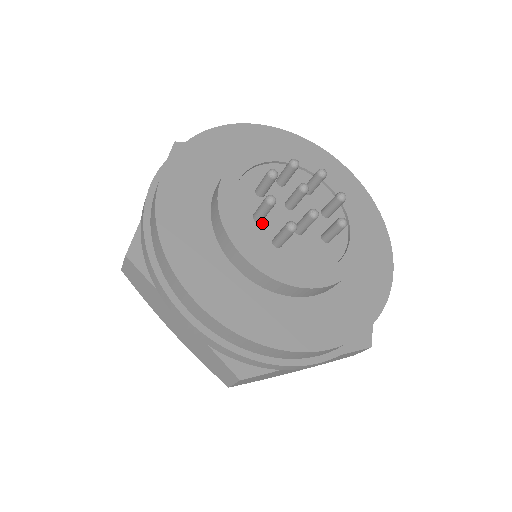
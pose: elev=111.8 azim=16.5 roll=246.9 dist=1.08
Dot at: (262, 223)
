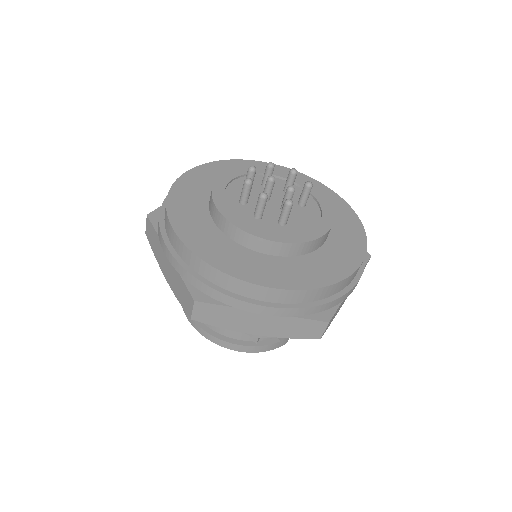
Dot at: (263, 218)
